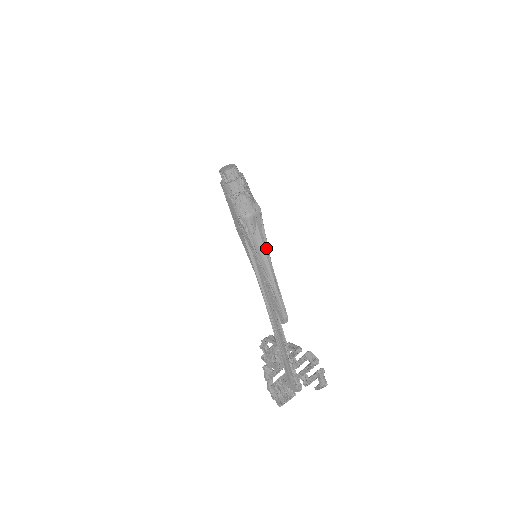
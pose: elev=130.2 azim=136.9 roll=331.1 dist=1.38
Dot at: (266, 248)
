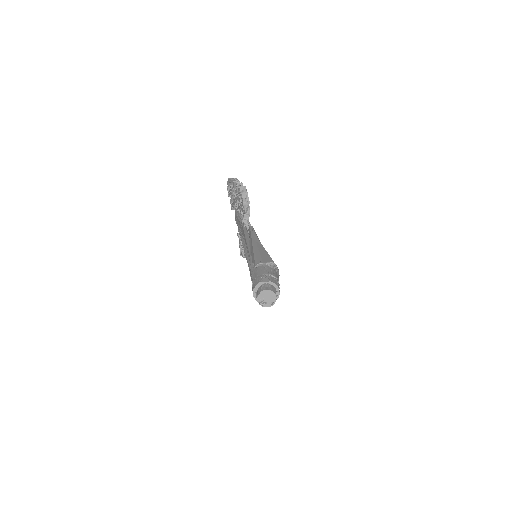
Dot at: occluded
